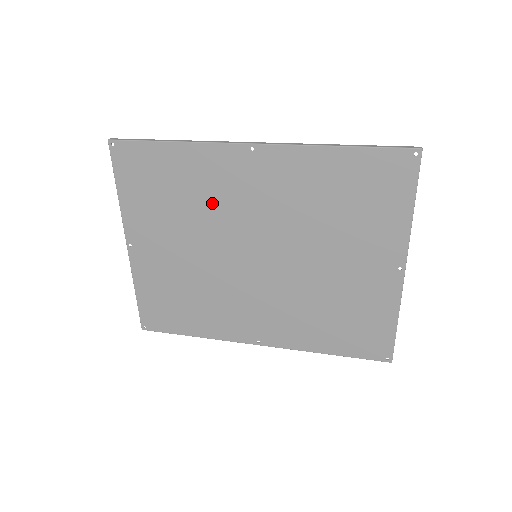
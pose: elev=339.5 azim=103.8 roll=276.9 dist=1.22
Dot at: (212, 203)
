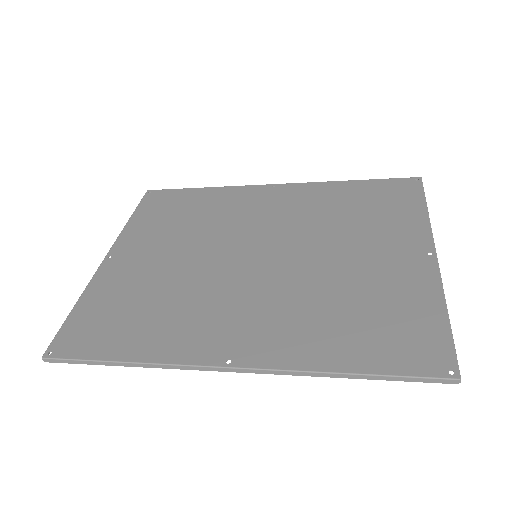
Dot at: (223, 219)
